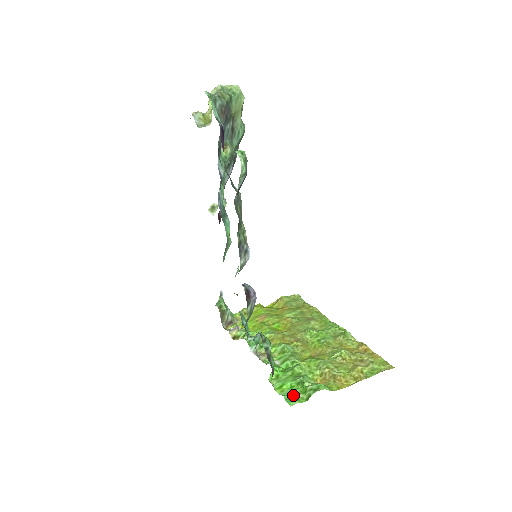
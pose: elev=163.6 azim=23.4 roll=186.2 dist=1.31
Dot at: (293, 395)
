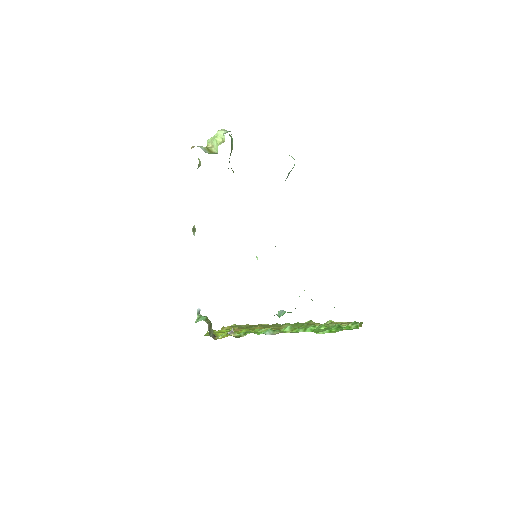
Dot at: (347, 329)
